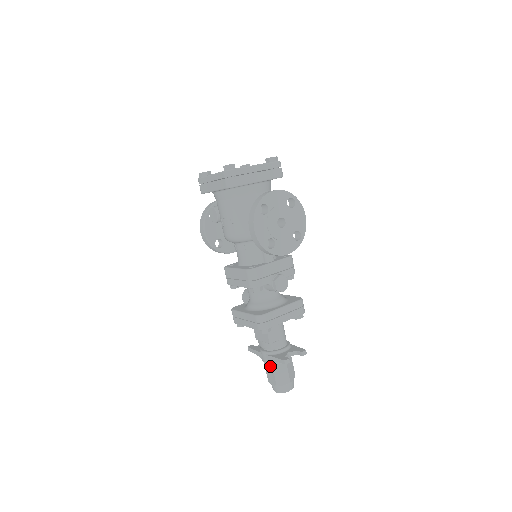
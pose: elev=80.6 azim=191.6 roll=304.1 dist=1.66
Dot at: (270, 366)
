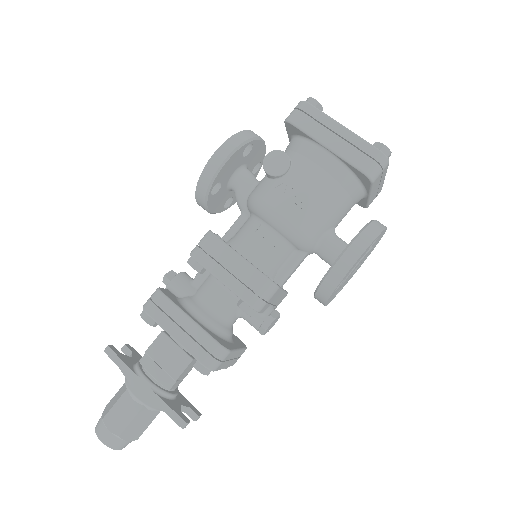
Dot at: (136, 405)
